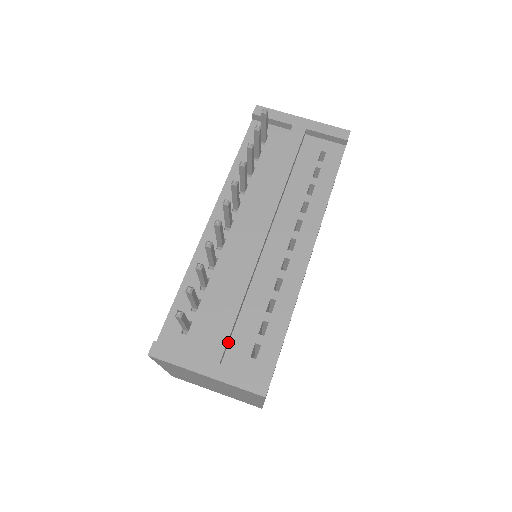
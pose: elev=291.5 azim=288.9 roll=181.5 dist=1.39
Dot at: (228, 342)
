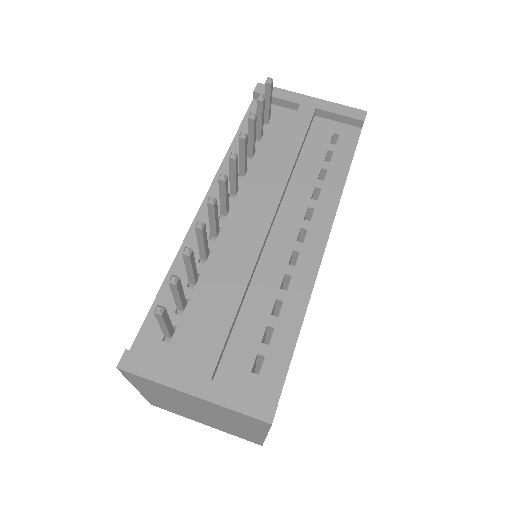
Dot at: (222, 352)
